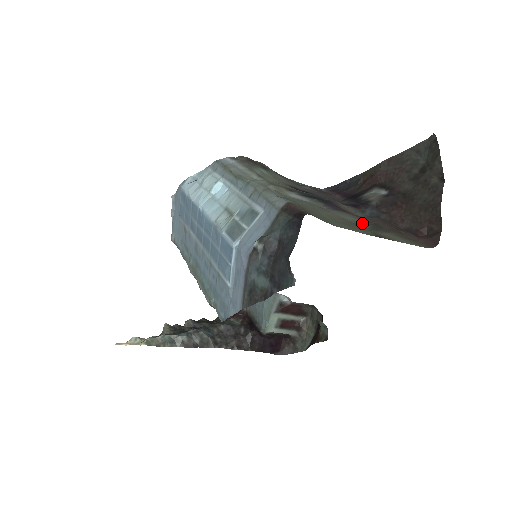
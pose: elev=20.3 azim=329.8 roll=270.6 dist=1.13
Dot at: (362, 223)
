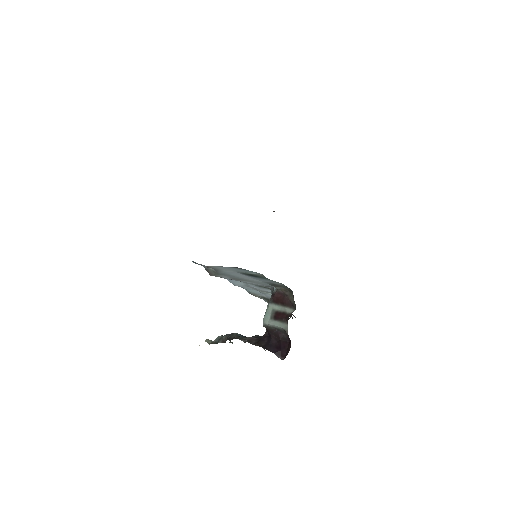
Dot at: occluded
